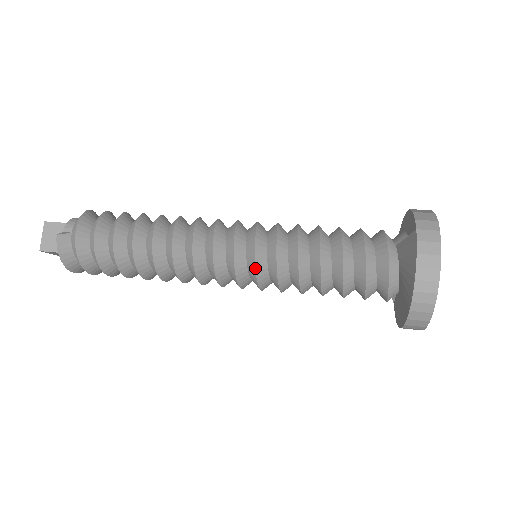
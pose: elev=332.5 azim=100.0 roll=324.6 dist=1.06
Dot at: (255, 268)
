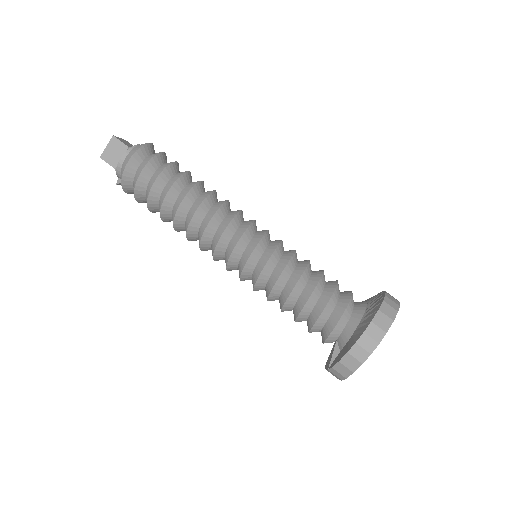
Dot at: occluded
